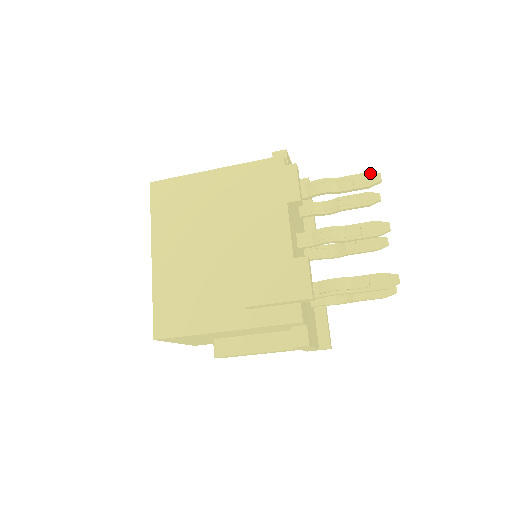
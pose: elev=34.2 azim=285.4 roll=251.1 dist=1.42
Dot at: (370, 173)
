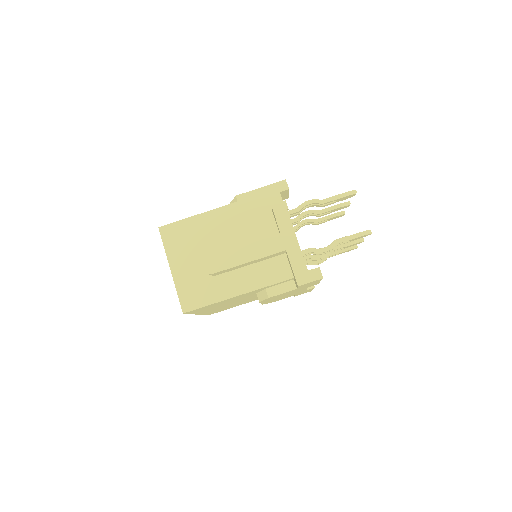
Dot at: occluded
